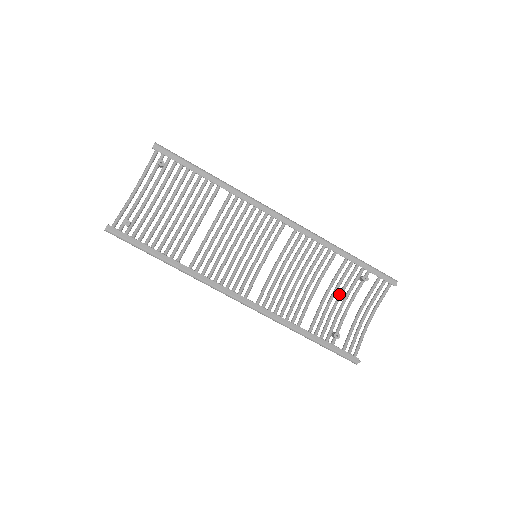
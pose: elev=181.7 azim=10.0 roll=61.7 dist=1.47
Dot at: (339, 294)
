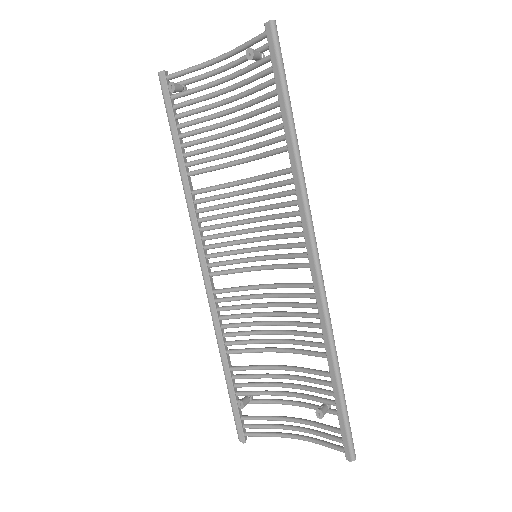
Dot at: (293, 384)
